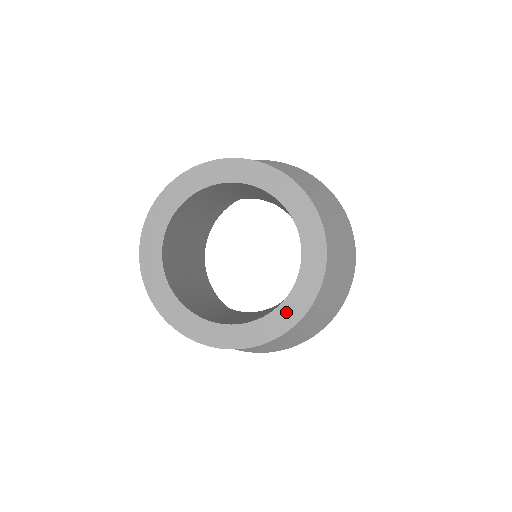
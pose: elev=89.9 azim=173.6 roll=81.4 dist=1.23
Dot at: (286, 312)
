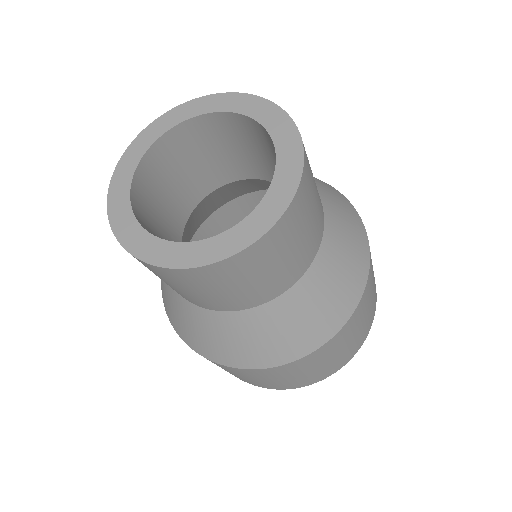
Dot at: (190, 252)
